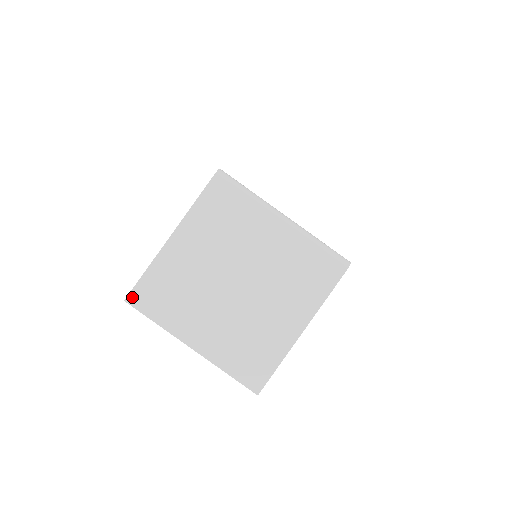
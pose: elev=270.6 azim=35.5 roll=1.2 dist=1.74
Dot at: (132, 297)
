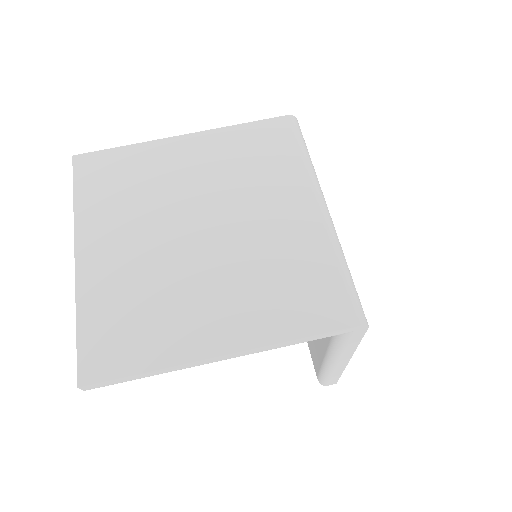
Dot at: (83, 158)
